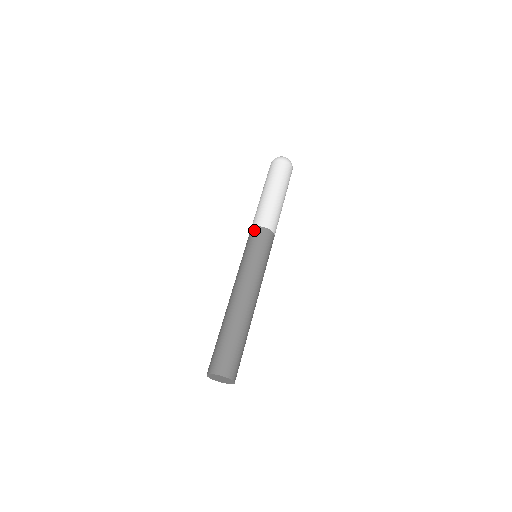
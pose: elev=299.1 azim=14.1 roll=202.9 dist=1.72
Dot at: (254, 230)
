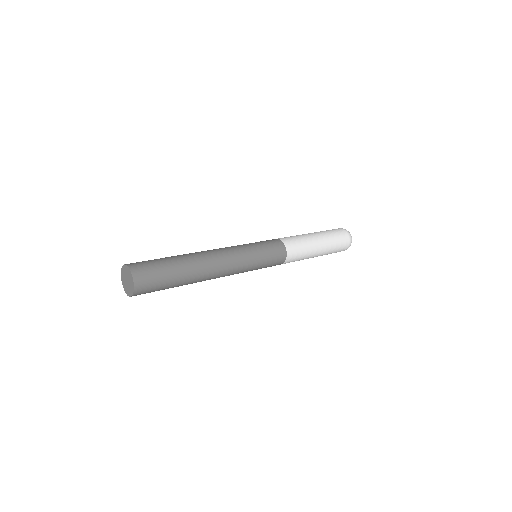
Dot at: (277, 240)
